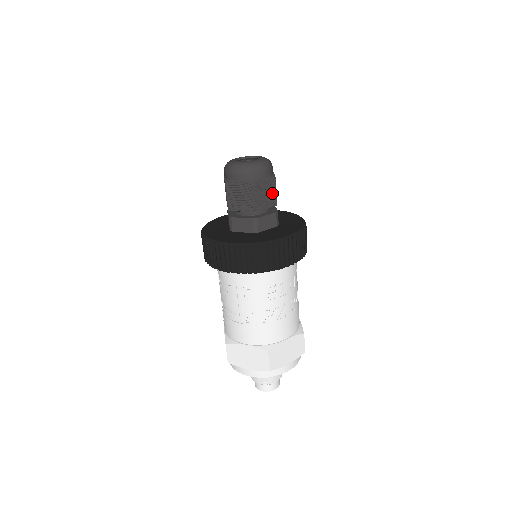
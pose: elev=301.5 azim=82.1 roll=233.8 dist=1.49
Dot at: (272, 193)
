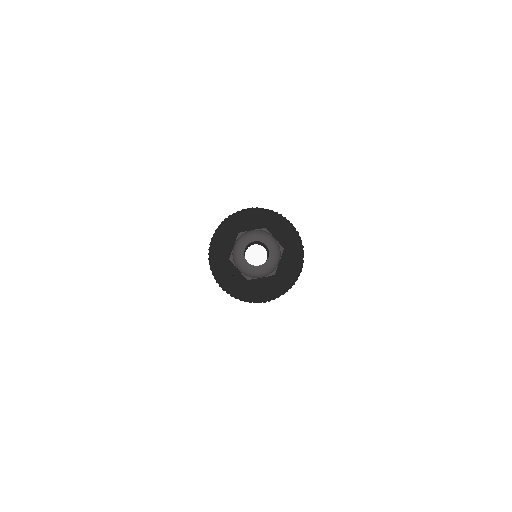
Dot at: occluded
